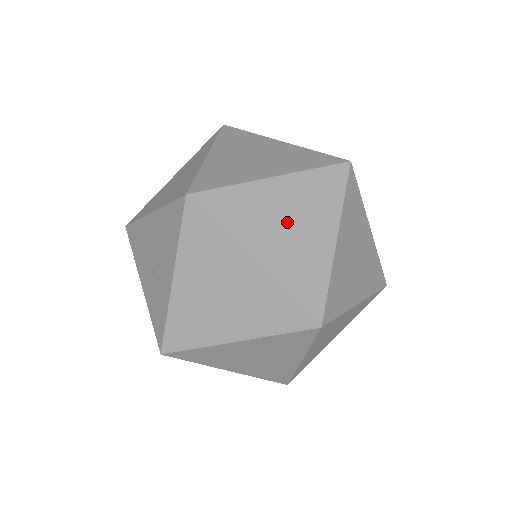
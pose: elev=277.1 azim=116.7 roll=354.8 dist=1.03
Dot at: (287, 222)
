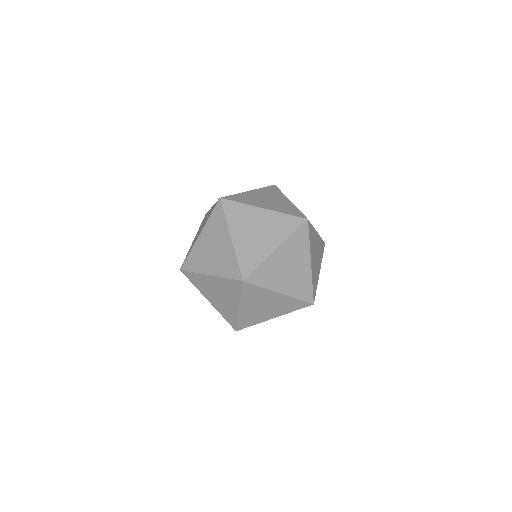
Dot at: occluded
